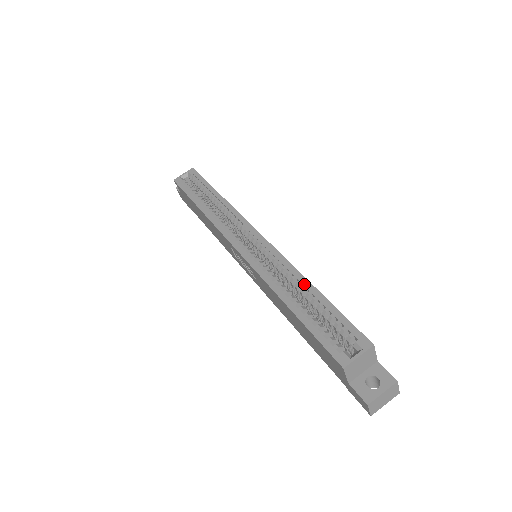
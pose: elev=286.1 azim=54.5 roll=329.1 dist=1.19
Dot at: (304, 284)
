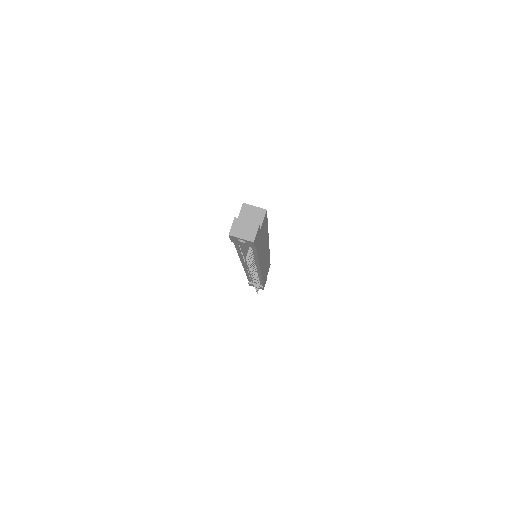
Dot at: occluded
